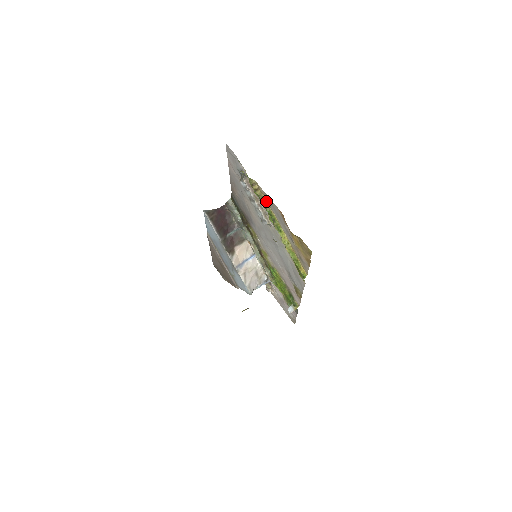
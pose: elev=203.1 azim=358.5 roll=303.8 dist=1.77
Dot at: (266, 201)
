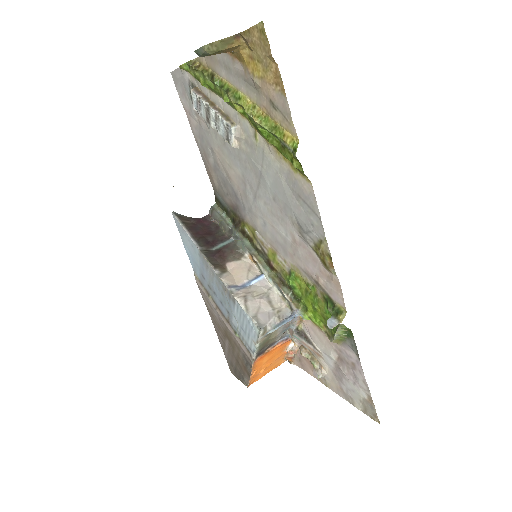
Dot at: (212, 72)
